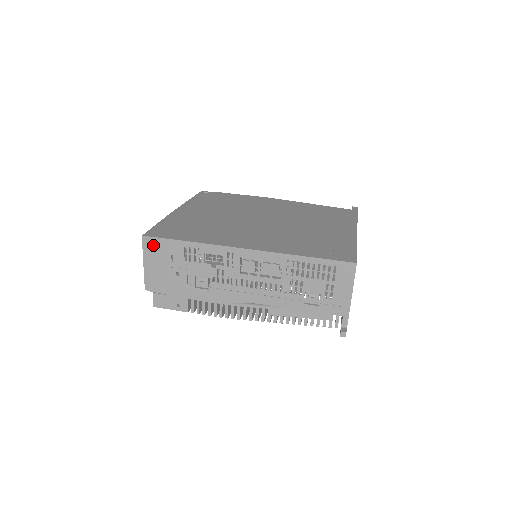
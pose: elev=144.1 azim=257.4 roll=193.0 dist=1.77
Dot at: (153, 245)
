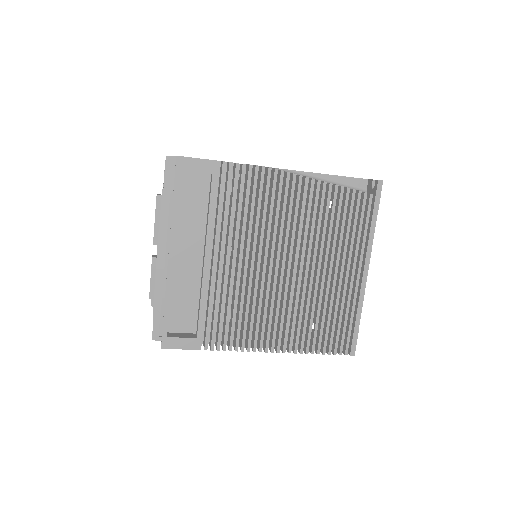
Dot at: occluded
